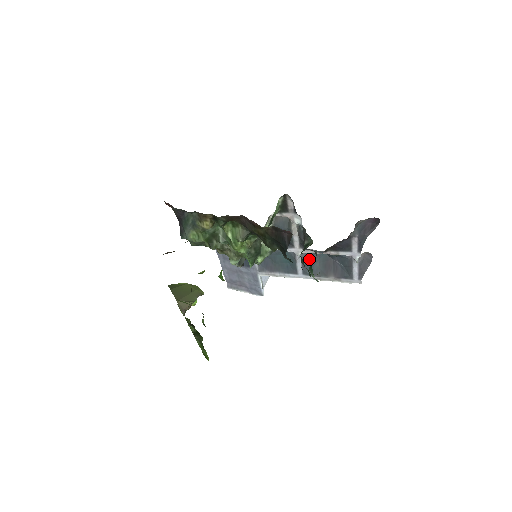
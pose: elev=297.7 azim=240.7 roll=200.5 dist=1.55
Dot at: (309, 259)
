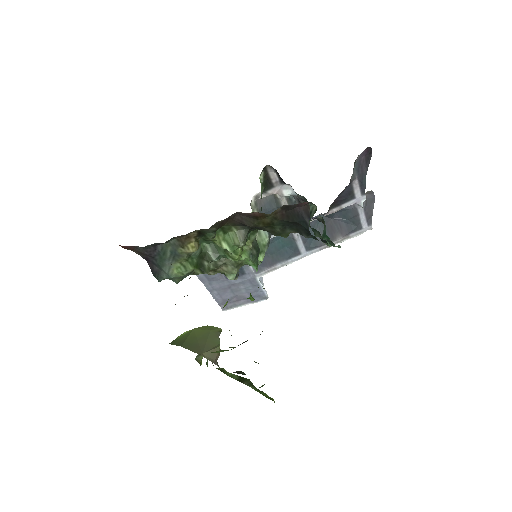
Dot at: occluded
